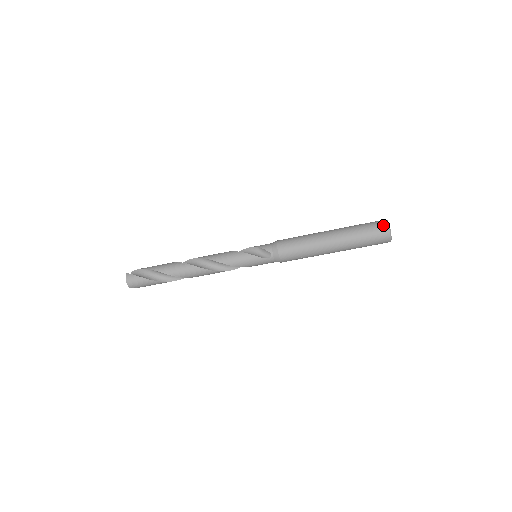
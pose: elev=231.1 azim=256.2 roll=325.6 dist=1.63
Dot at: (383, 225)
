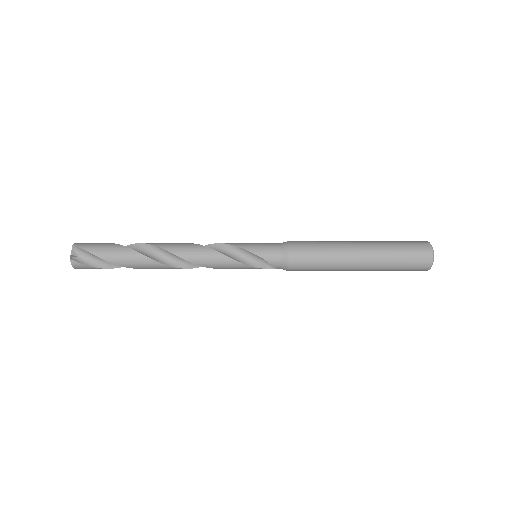
Dot at: (426, 265)
